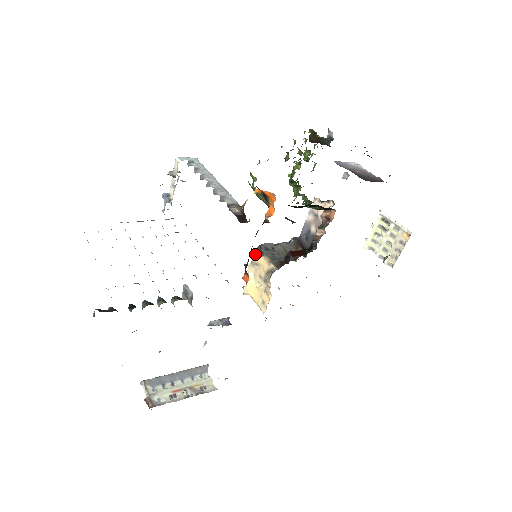
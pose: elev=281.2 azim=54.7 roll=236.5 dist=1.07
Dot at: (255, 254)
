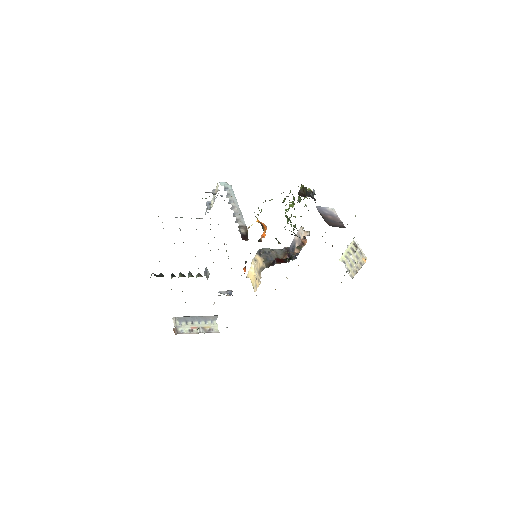
Dot at: (256, 254)
